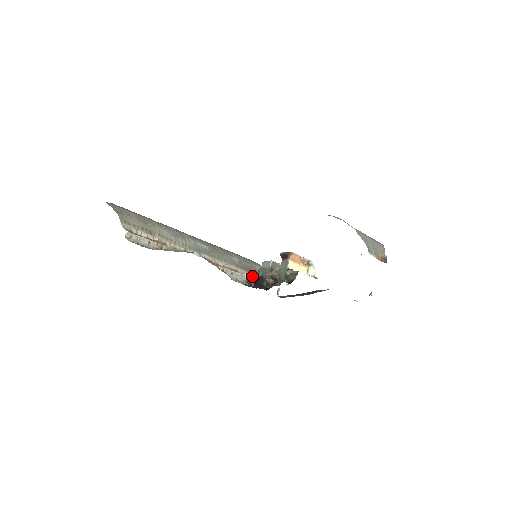
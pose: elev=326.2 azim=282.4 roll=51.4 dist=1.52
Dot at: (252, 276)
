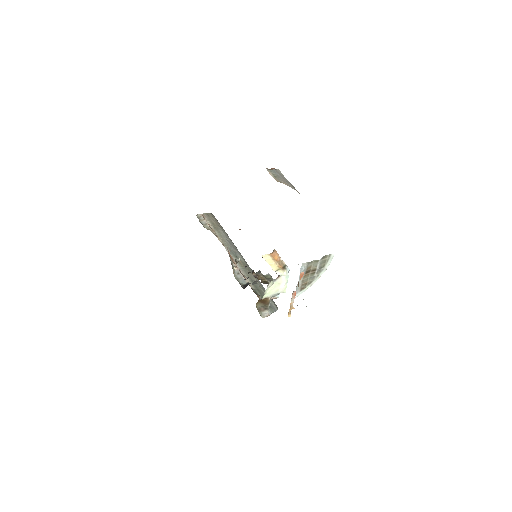
Dot at: occluded
